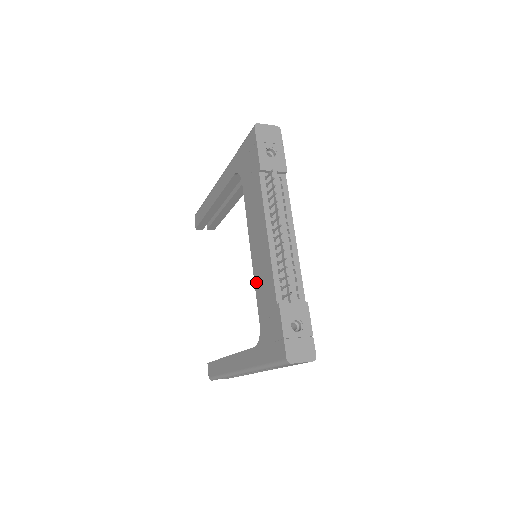
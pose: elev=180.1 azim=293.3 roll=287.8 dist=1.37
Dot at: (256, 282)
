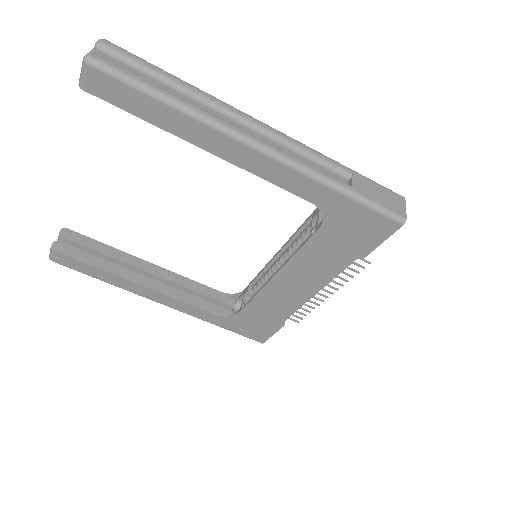
Dot at: (261, 297)
